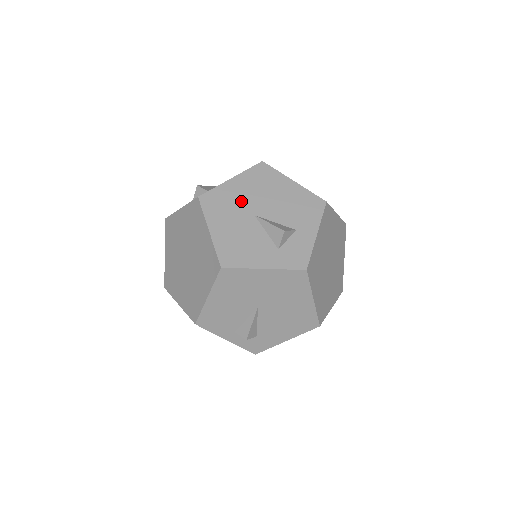
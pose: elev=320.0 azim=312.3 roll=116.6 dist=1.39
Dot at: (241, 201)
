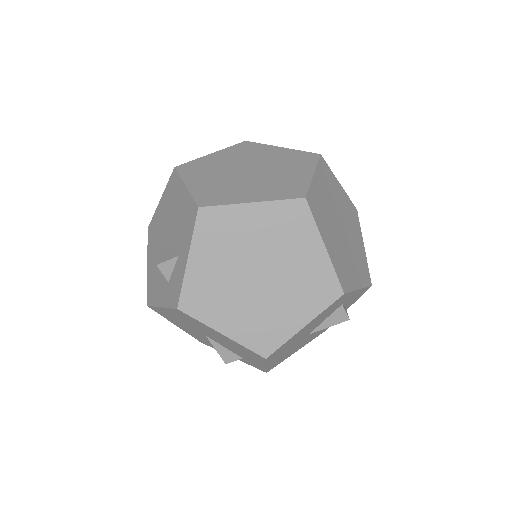
Dot at: (161, 226)
